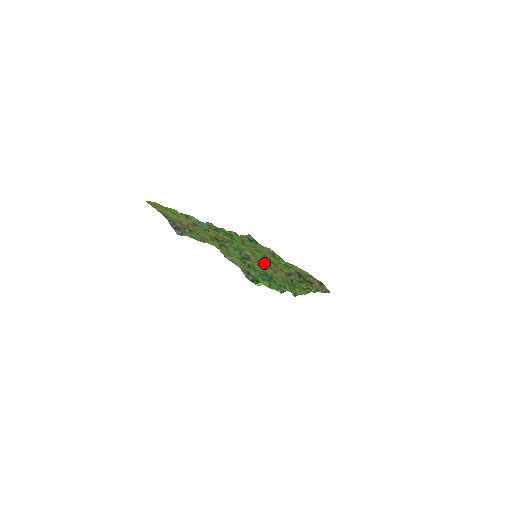
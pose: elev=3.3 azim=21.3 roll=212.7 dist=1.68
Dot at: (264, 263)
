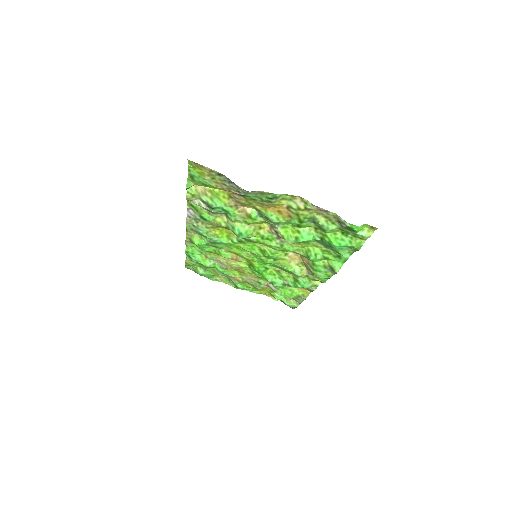
Dot at: (285, 251)
